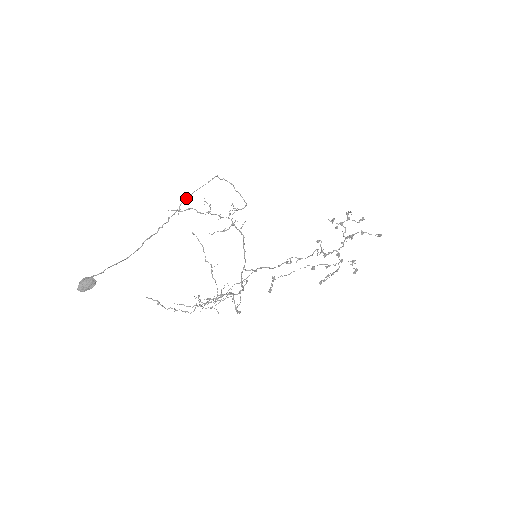
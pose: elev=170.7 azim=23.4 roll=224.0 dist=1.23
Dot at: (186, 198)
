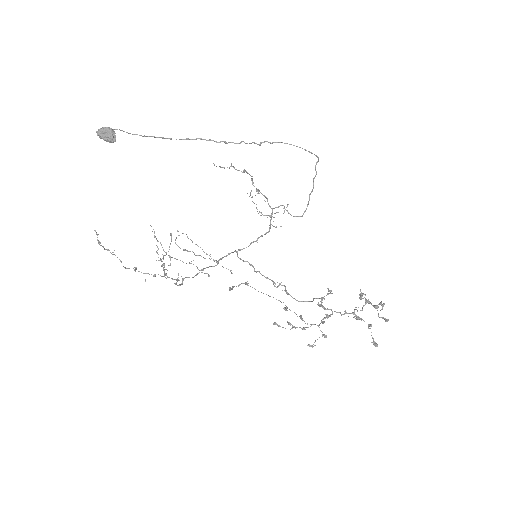
Dot at: occluded
